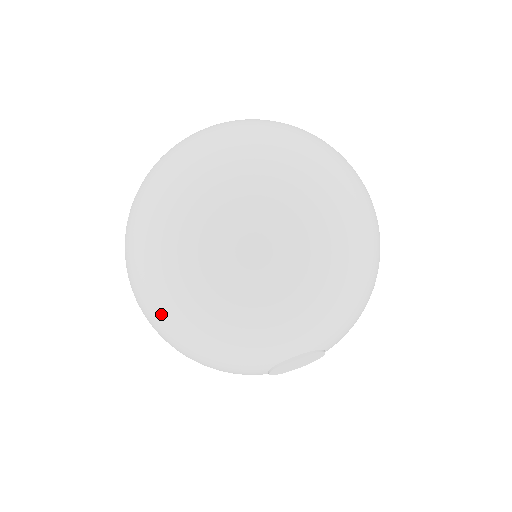
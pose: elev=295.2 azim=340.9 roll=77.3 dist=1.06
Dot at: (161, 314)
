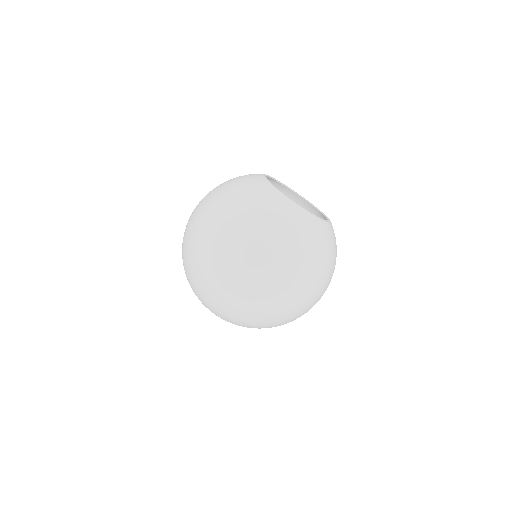
Dot at: occluded
